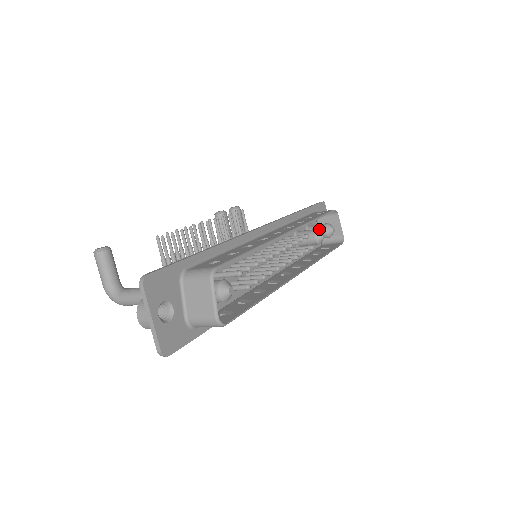
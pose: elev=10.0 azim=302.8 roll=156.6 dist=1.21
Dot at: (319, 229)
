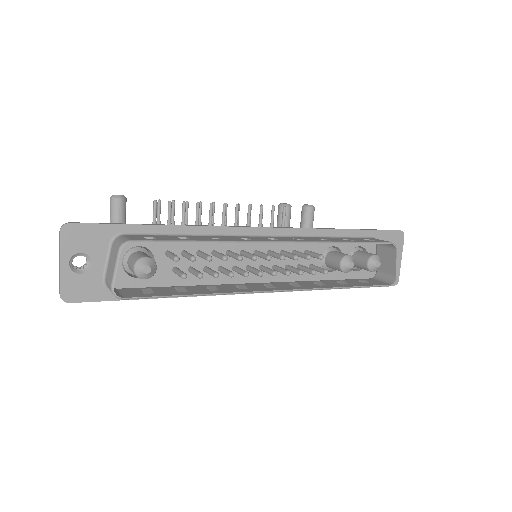
Dot at: (362, 257)
